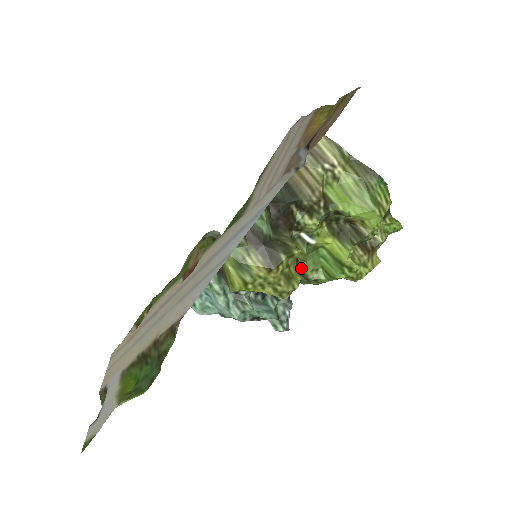
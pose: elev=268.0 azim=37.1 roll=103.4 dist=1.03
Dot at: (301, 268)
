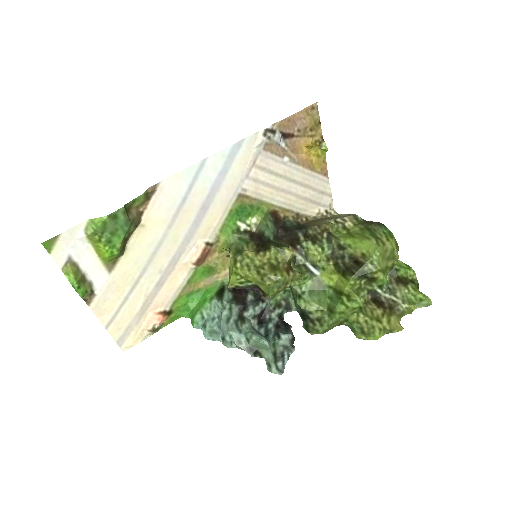
Dot at: (291, 271)
